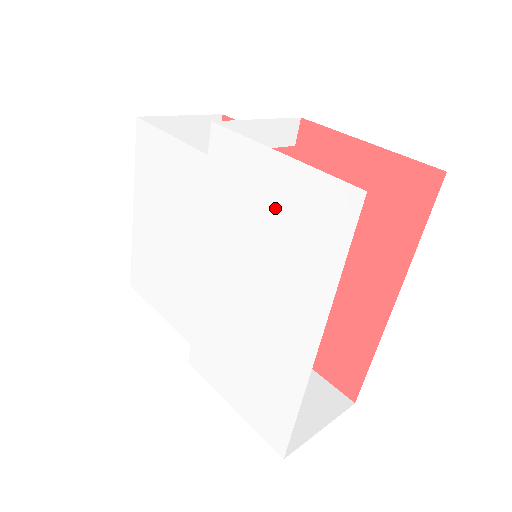
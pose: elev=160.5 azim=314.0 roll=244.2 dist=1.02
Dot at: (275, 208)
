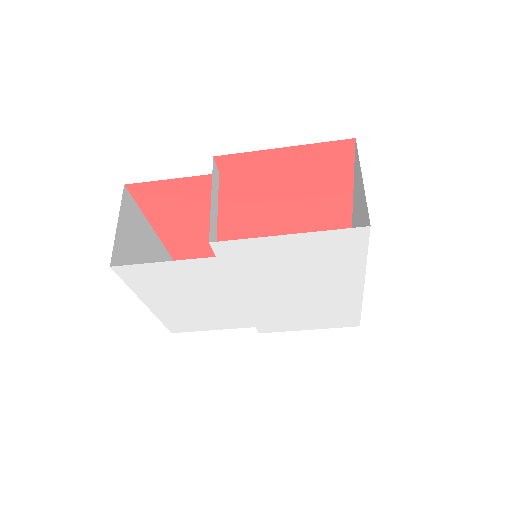
Dot at: (299, 255)
